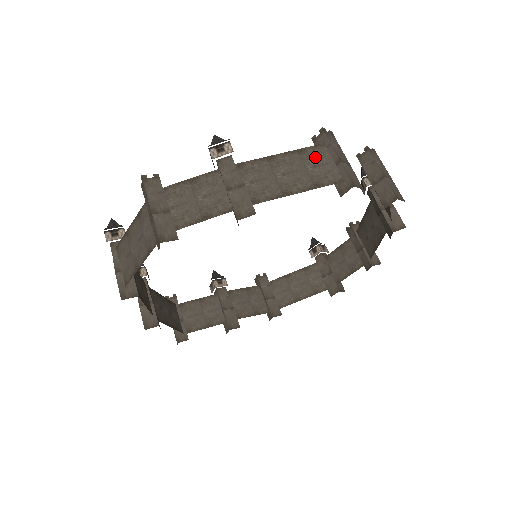
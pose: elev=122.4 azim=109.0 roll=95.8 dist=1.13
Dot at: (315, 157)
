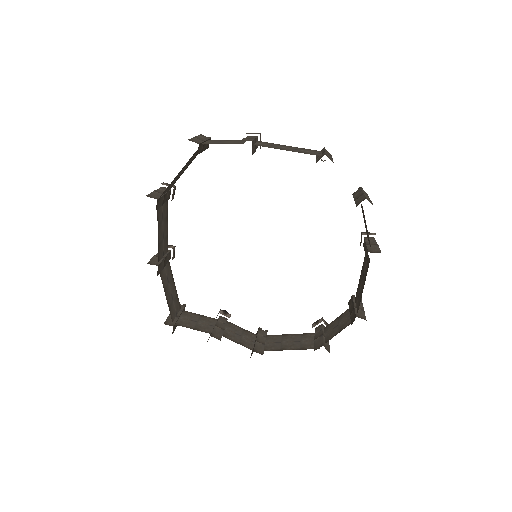
Dot at: (310, 151)
